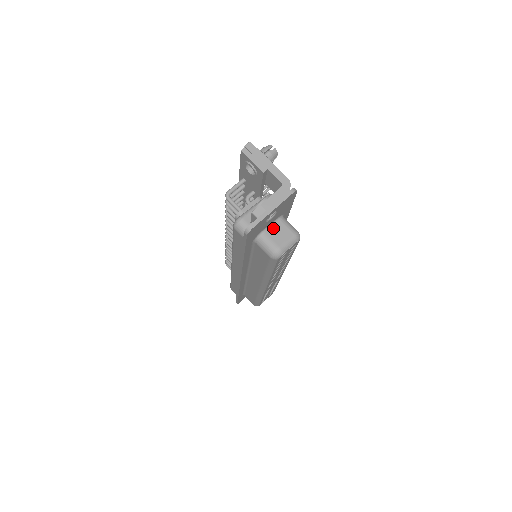
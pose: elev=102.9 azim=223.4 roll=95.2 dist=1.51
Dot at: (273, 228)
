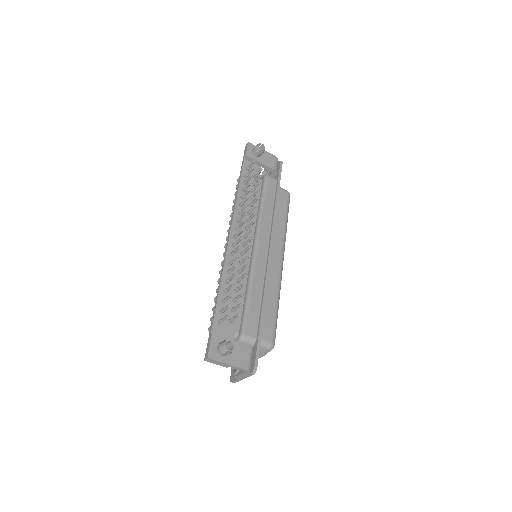
Dot at: occluded
